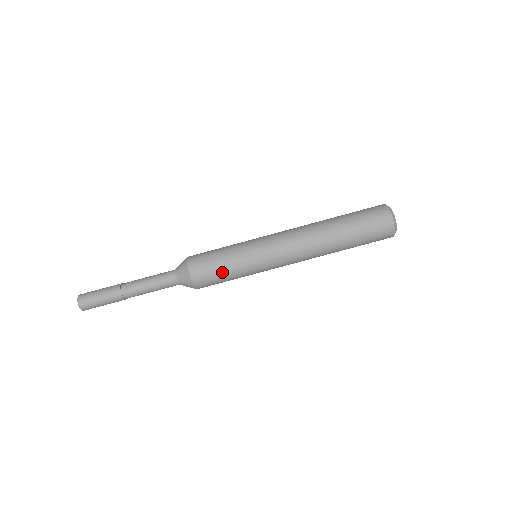
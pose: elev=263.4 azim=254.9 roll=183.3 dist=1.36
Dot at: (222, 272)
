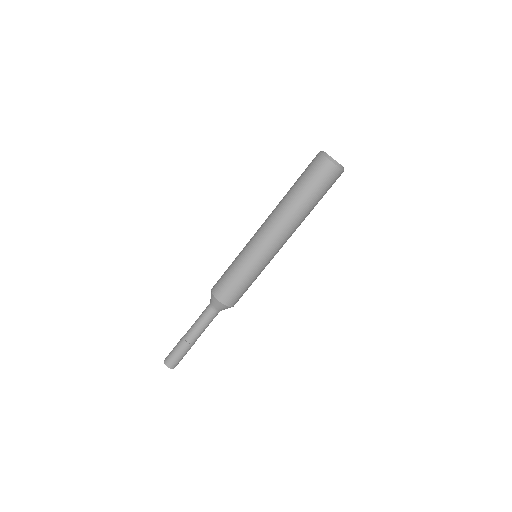
Dot at: (244, 288)
